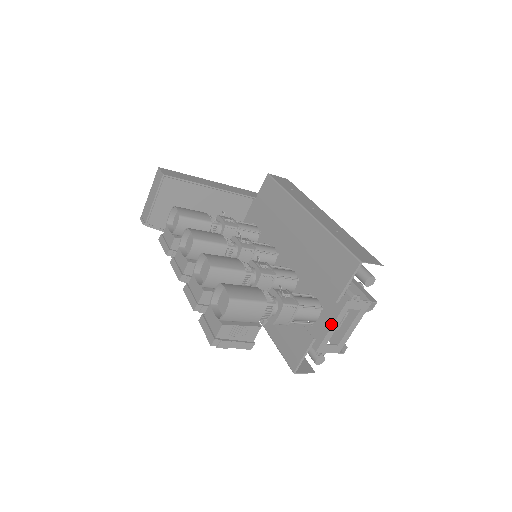
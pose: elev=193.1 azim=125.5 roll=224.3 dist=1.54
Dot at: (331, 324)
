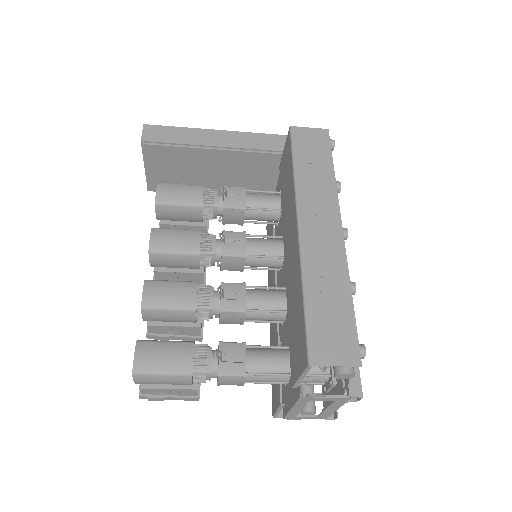
Dot at: (291, 406)
